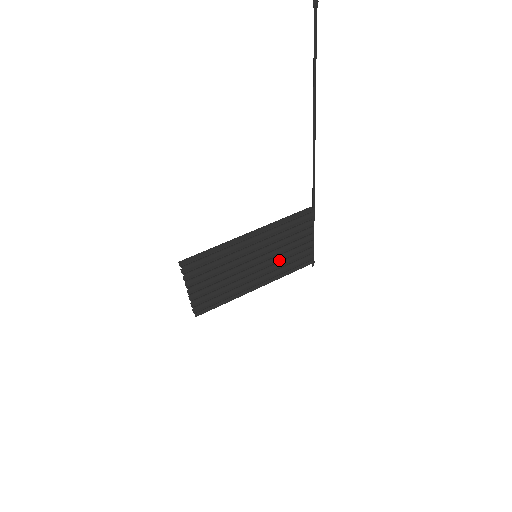
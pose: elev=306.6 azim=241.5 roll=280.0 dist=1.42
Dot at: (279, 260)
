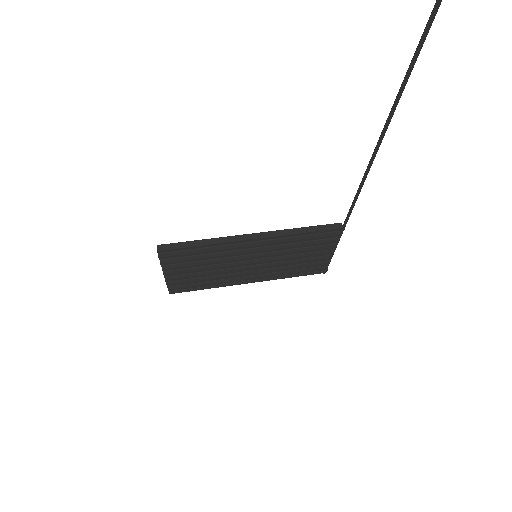
Dot at: (283, 265)
